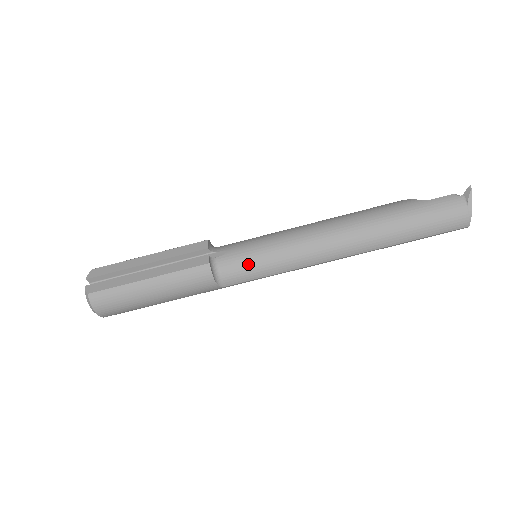
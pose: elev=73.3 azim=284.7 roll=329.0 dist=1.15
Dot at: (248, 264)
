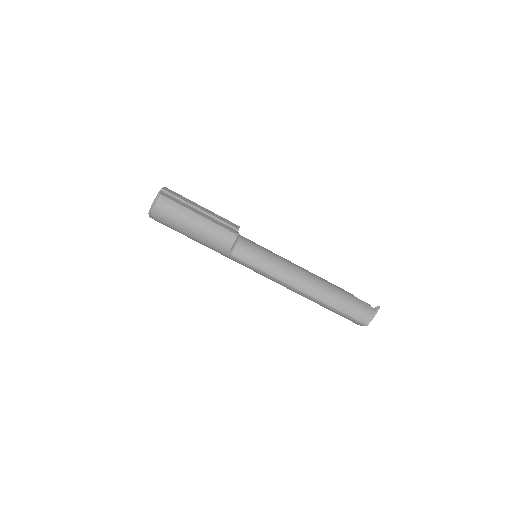
Dot at: (254, 253)
